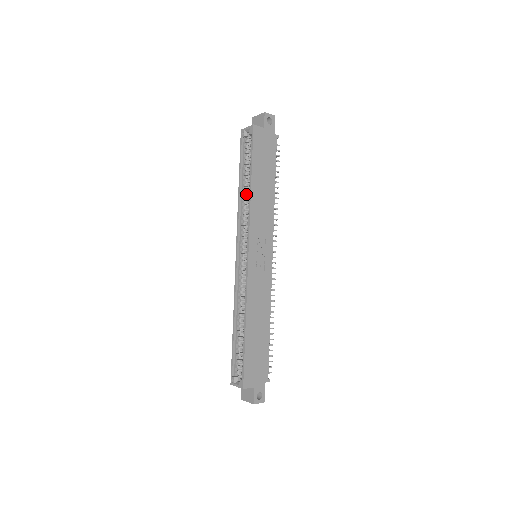
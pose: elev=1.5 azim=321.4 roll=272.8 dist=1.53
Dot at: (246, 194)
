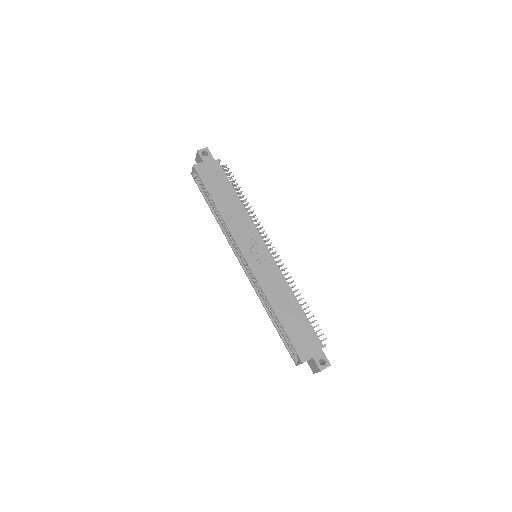
Dot at: (220, 216)
